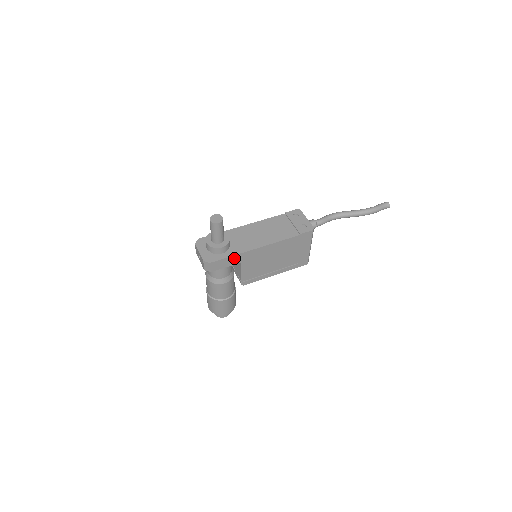
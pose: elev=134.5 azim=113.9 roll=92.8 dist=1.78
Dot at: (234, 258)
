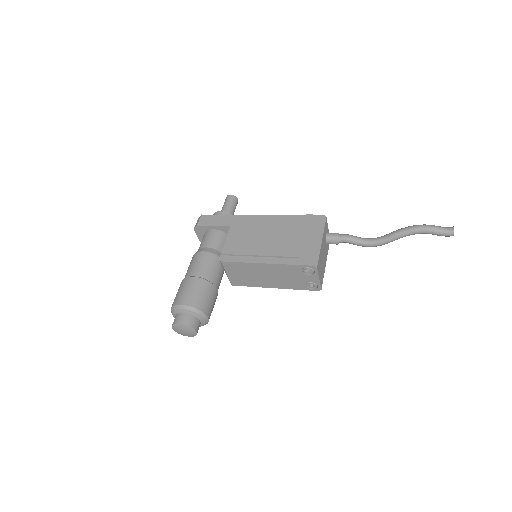
Dot at: (225, 219)
